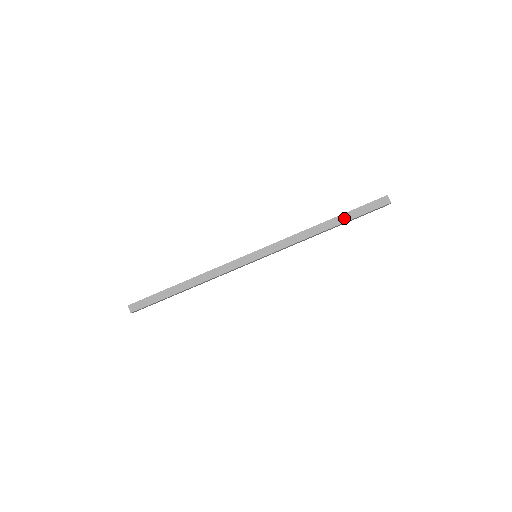
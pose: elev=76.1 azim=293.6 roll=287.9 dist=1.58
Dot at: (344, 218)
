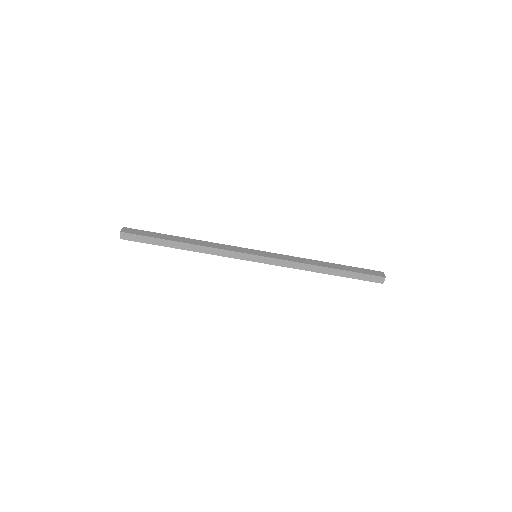
Dot at: (343, 273)
